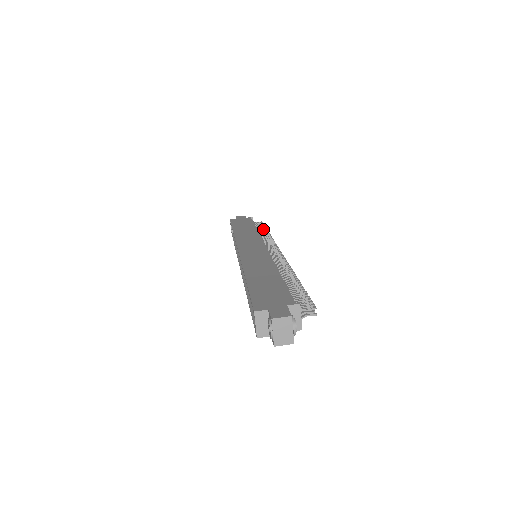
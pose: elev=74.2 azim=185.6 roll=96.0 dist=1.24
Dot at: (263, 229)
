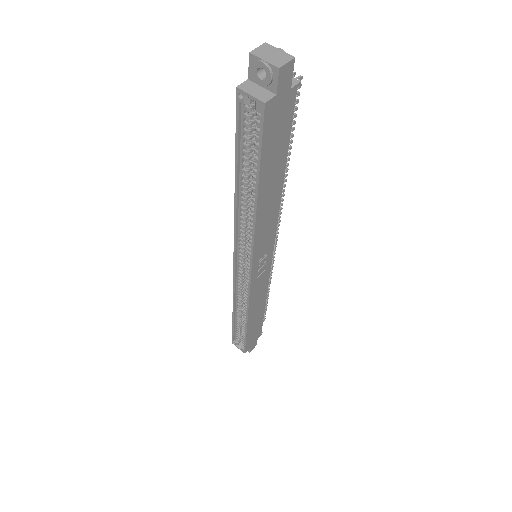
Dot at: occluded
